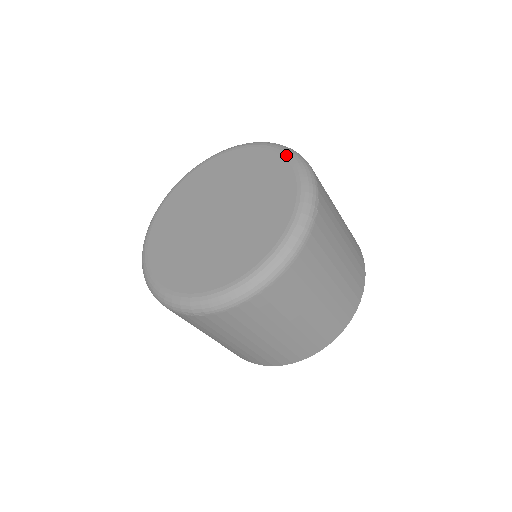
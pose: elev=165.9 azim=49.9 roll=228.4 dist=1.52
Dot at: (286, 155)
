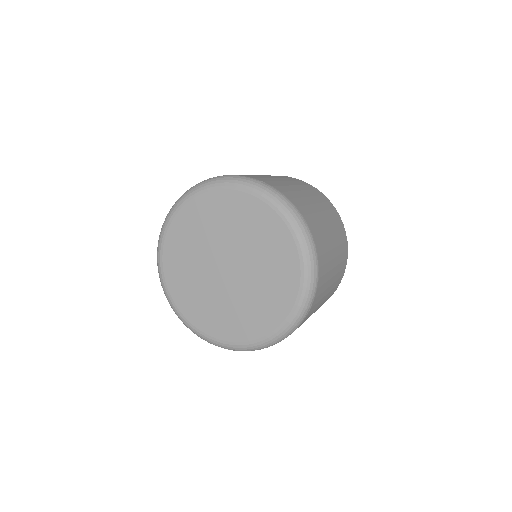
Dot at: (298, 244)
